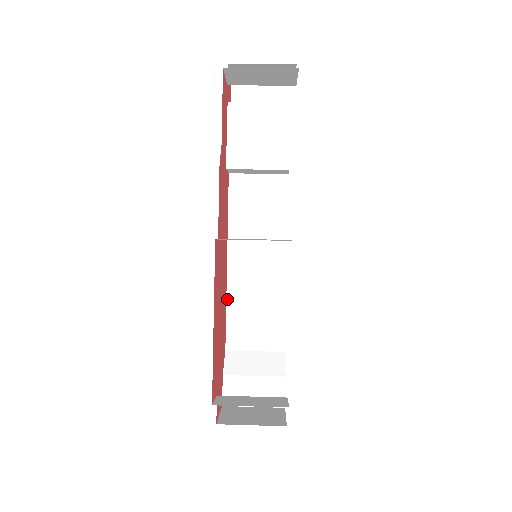
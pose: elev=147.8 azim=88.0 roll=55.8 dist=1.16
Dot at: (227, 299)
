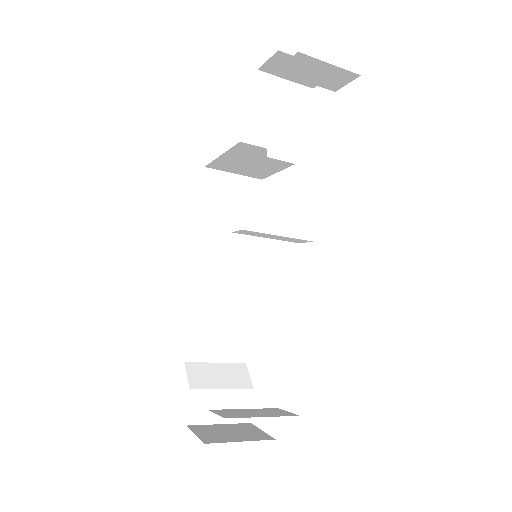
Dot at: (191, 304)
